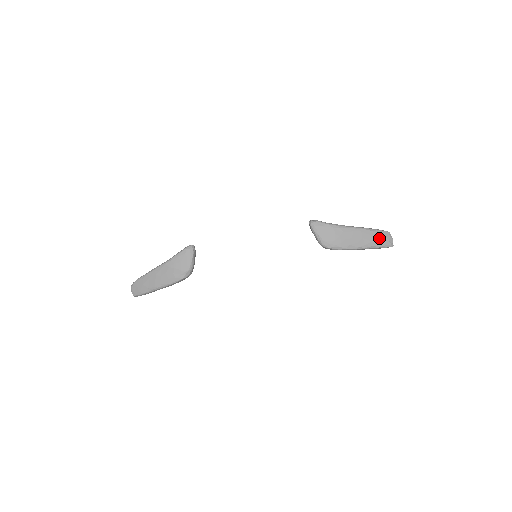
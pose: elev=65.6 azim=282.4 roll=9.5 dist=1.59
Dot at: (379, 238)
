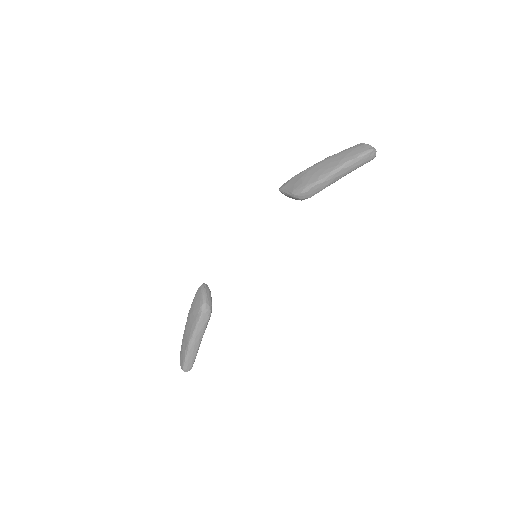
Dot at: (350, 152)
